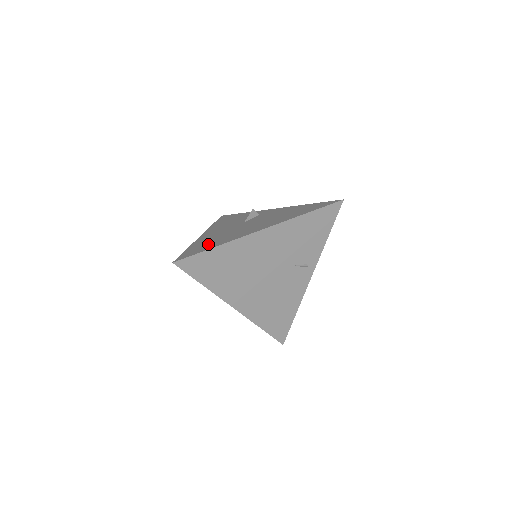
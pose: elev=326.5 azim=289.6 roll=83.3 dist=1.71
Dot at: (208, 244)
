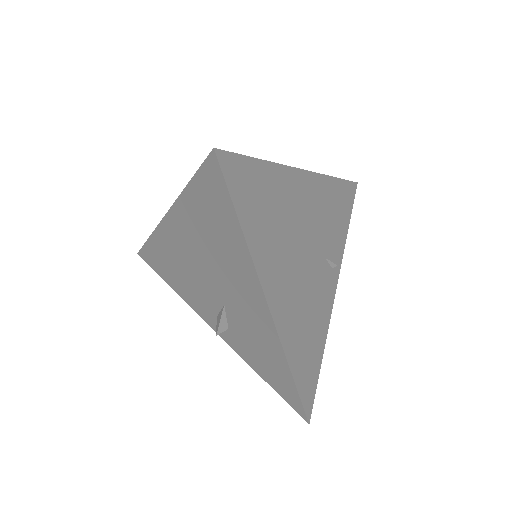
Dot at: occluded
